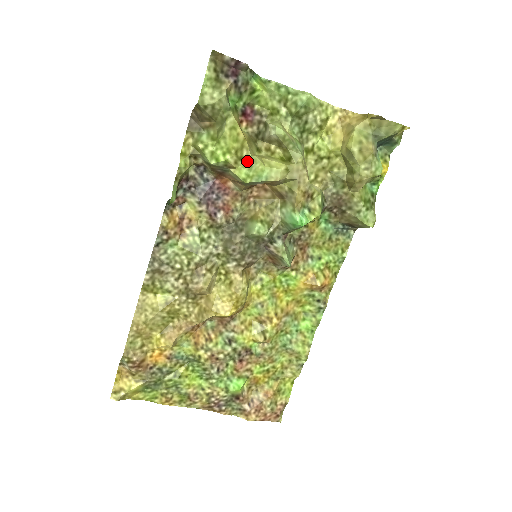
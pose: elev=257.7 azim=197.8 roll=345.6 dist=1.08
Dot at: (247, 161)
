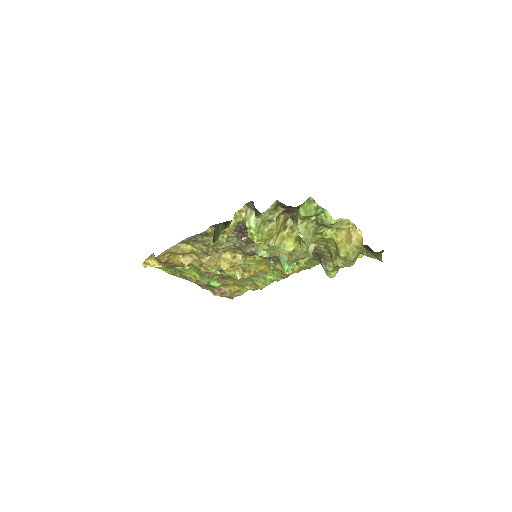
Dot at: (270, 245)
